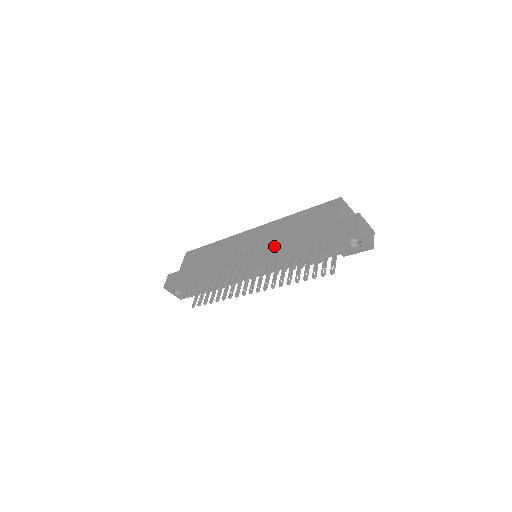
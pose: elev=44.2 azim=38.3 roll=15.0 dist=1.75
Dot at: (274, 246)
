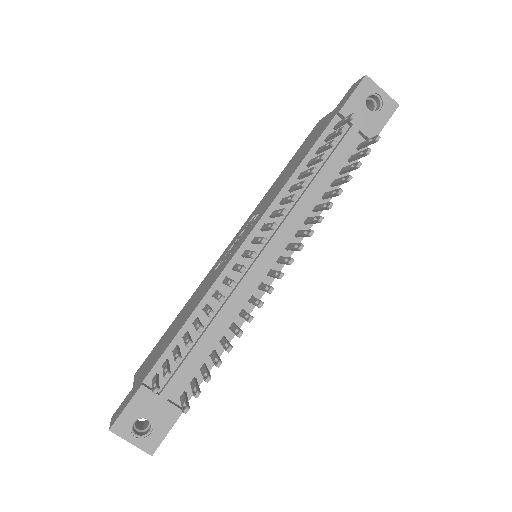
Dot at: (276, 193)
